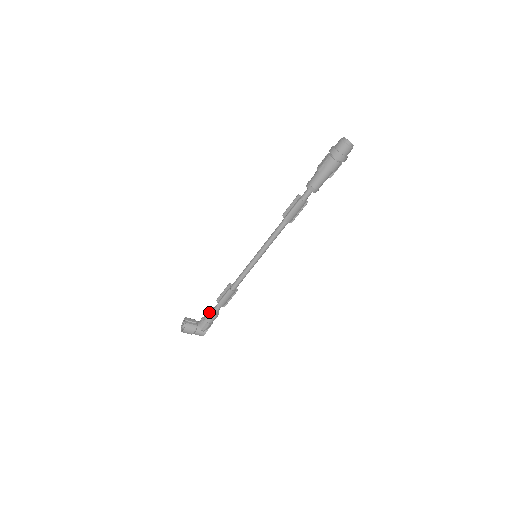
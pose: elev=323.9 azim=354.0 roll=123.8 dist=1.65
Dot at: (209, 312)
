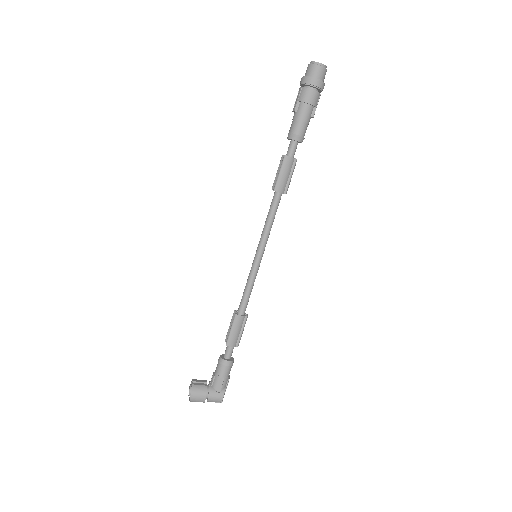
Dot at: (219, 360)
